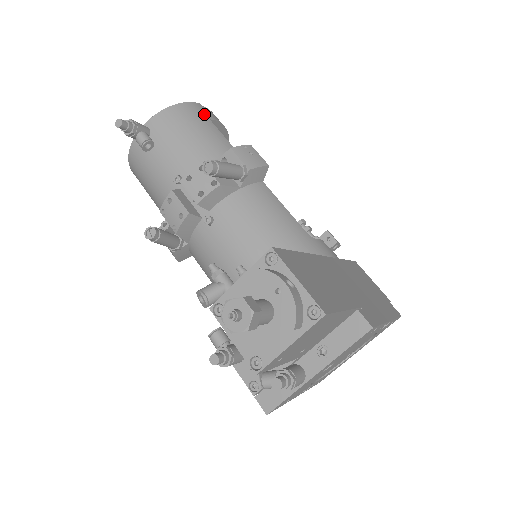
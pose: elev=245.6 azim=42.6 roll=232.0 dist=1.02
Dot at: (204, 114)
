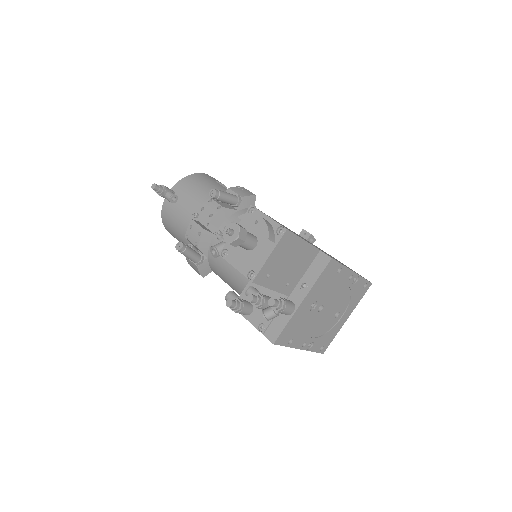
Dot at: (210, 178)
